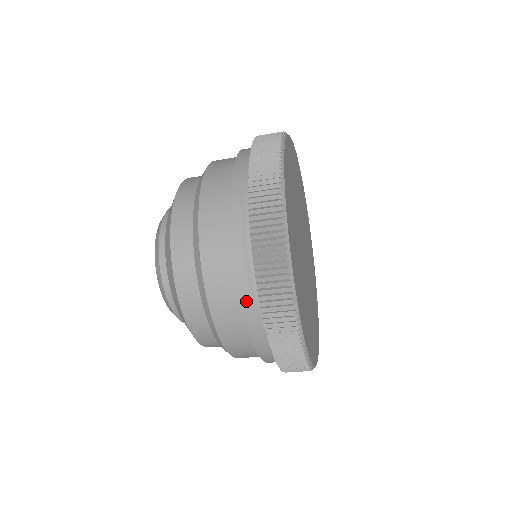
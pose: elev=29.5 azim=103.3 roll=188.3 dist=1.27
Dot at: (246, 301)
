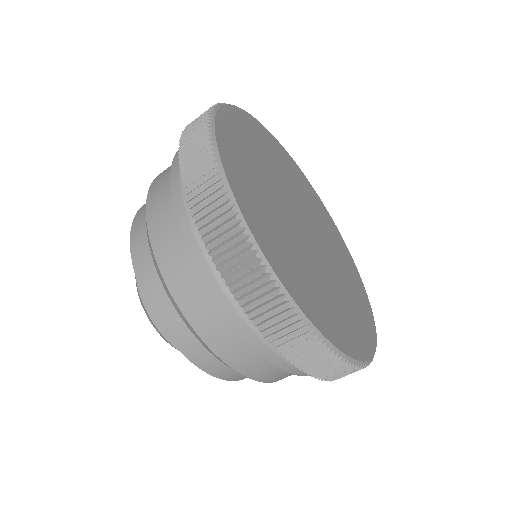
Dot at: occluded
